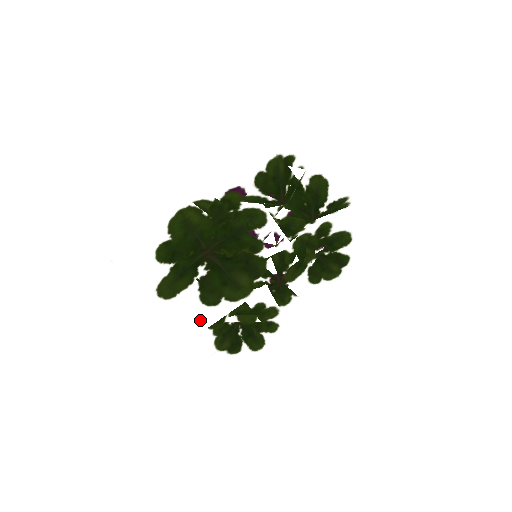
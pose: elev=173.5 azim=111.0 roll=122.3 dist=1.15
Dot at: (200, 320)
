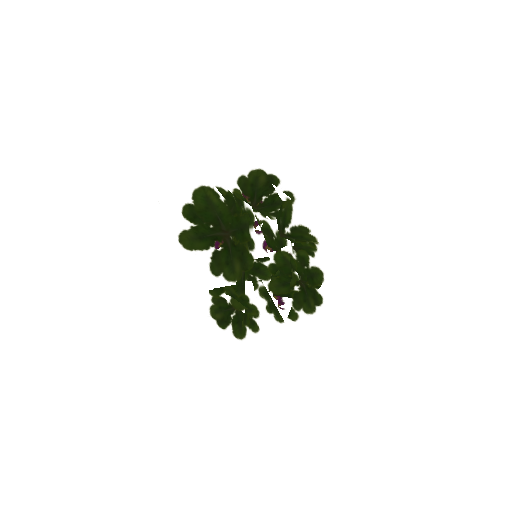
Dot at: (204, 281)
